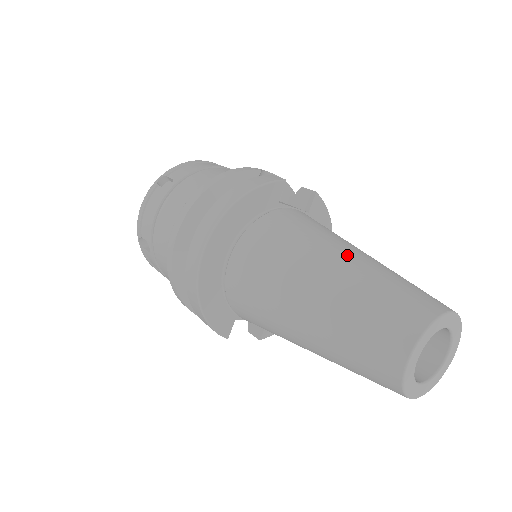
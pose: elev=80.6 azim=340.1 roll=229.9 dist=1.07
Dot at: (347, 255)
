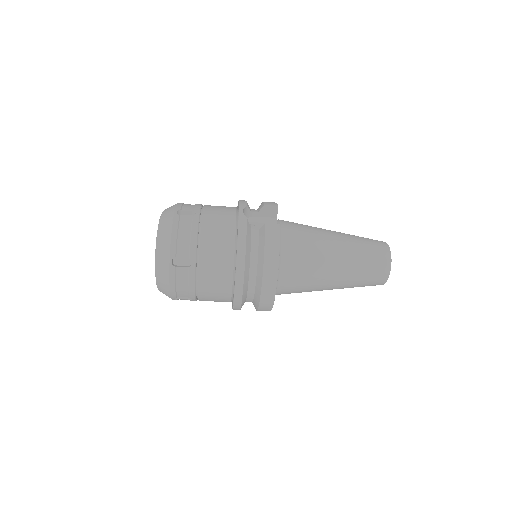
Dot at: (339, 249)
